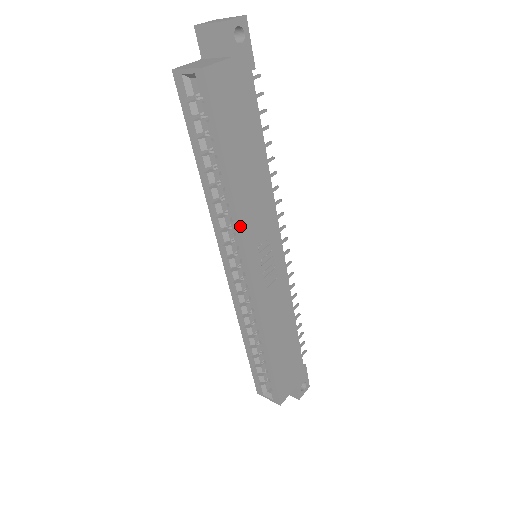
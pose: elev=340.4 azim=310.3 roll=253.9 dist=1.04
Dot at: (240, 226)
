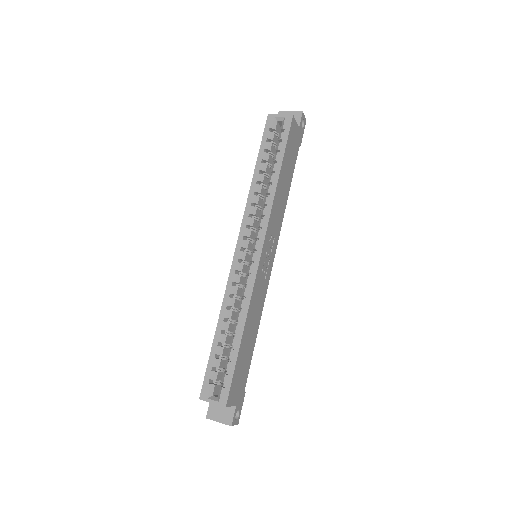
Dot at: (271, 211)
